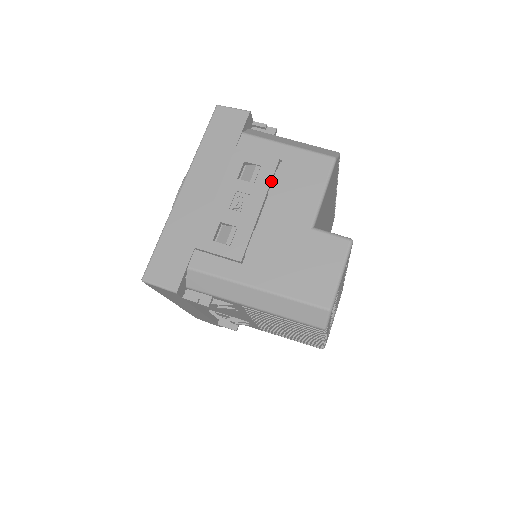
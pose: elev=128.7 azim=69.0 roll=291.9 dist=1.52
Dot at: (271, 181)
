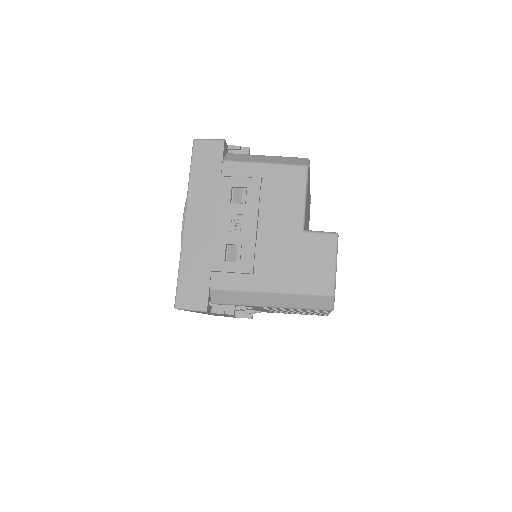
Dot at: (259, 199)
